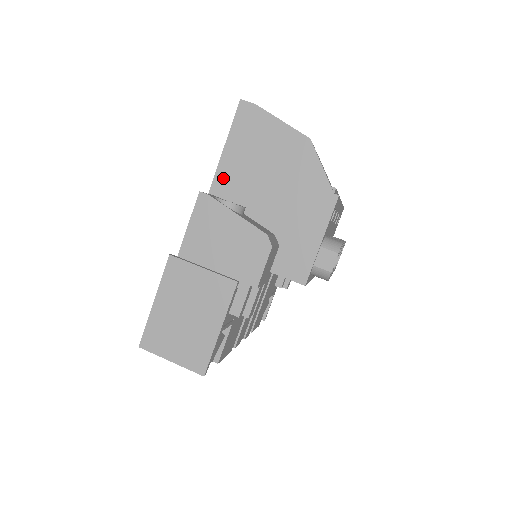
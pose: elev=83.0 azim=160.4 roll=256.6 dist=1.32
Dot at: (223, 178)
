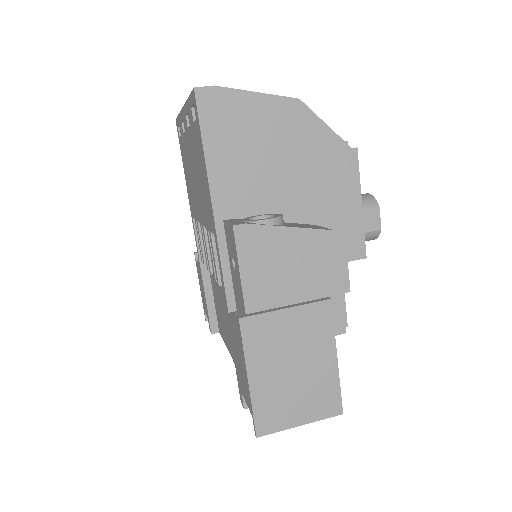
Dot at: (223, 194)
